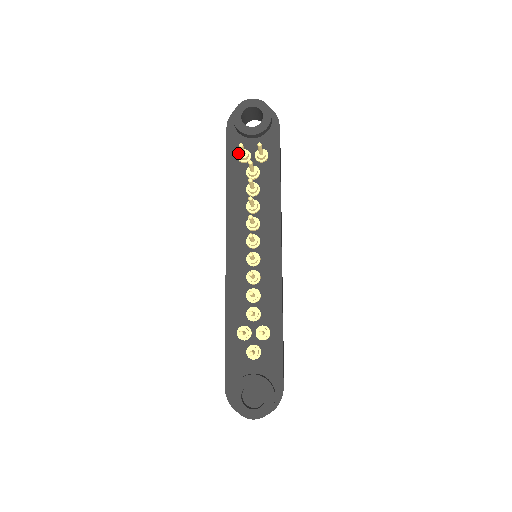
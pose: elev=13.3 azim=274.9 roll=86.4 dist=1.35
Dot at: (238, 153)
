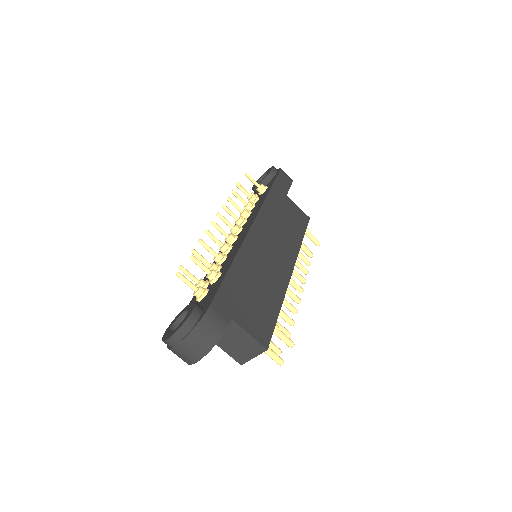
Dot at: occluded
